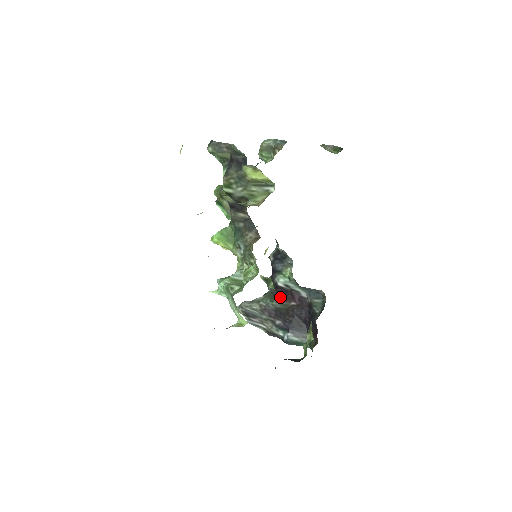
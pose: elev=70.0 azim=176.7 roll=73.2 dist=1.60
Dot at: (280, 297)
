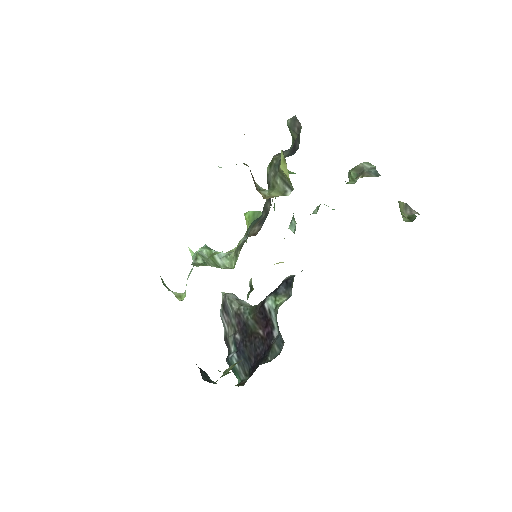
Dot at: (258, 316)
